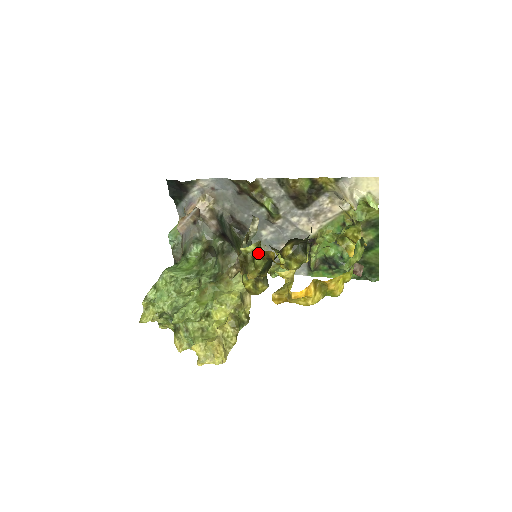
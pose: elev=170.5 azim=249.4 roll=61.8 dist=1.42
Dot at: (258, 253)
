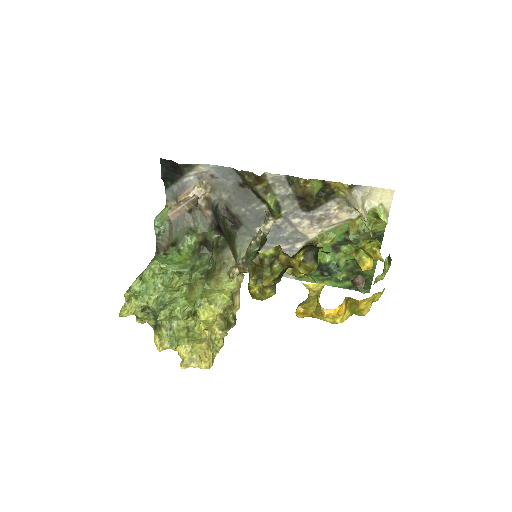
Dot at: (277, 258)
